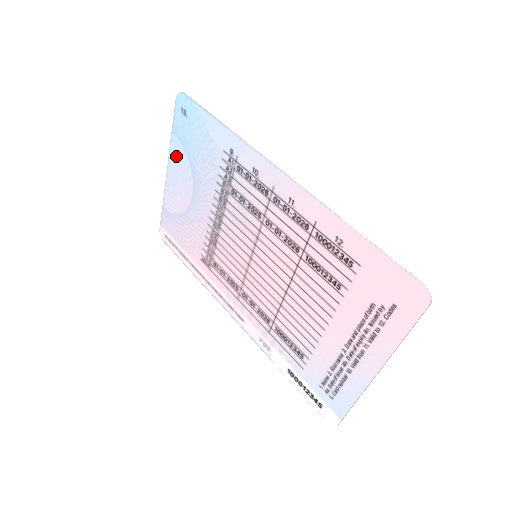
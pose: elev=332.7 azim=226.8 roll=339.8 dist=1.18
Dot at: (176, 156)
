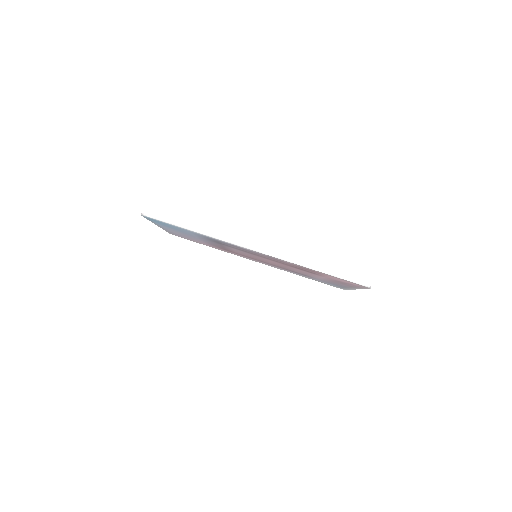
Dot at: occluded
